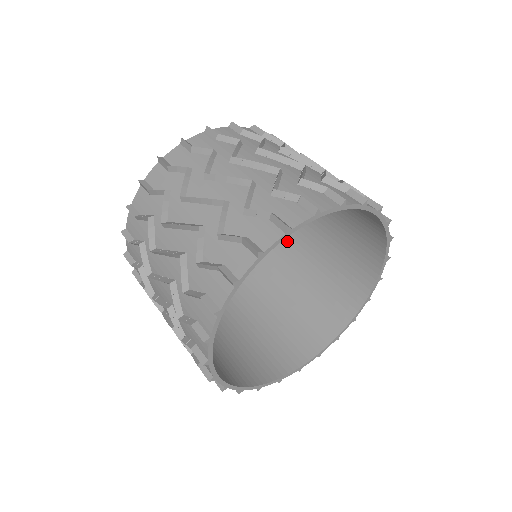
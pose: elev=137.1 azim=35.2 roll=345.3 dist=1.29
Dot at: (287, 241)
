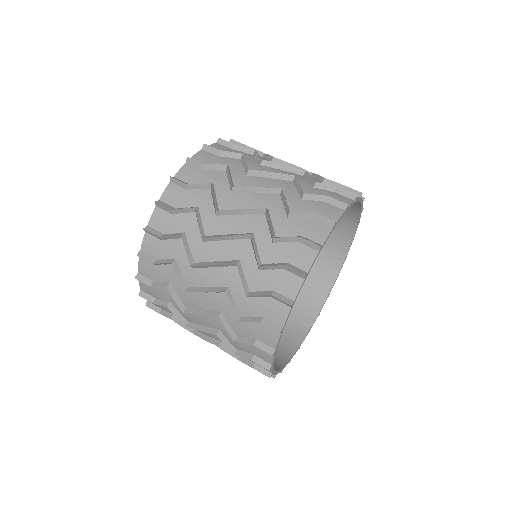
Dot at: occluded
